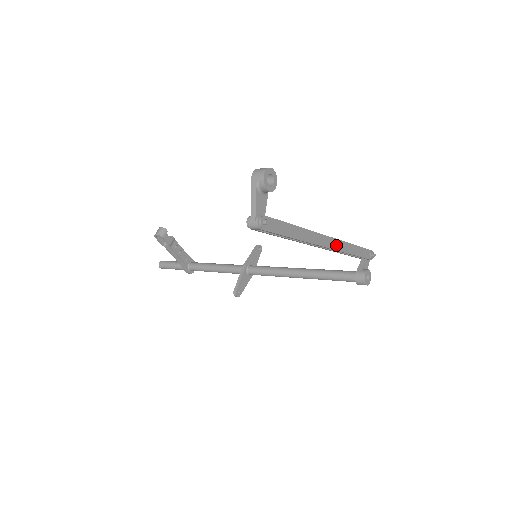
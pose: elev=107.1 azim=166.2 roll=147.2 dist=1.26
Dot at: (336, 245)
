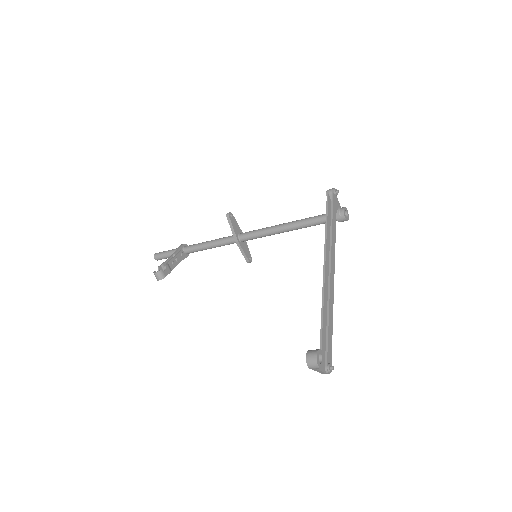
Dot at: (333, 258)
